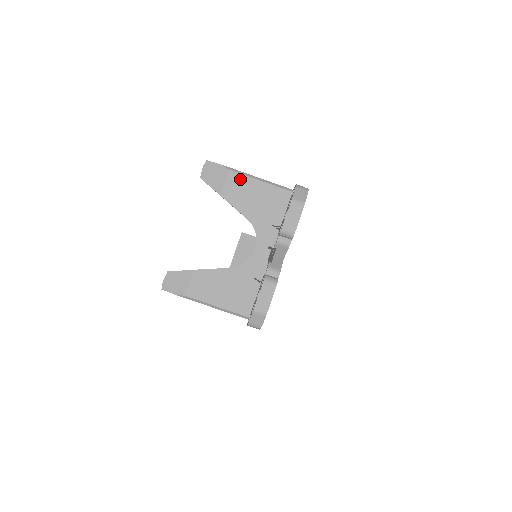
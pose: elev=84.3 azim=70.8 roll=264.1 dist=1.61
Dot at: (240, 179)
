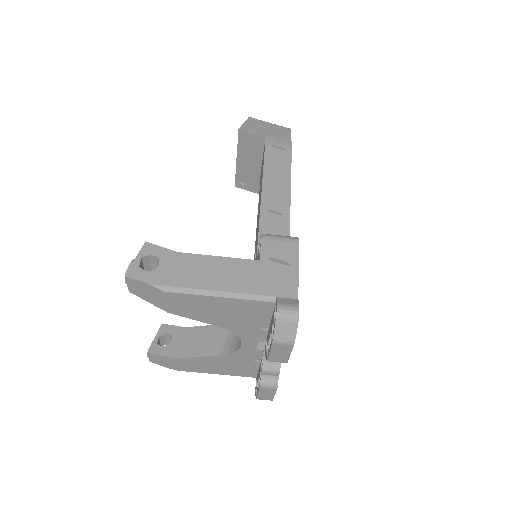
Dot at: (187, 298)
